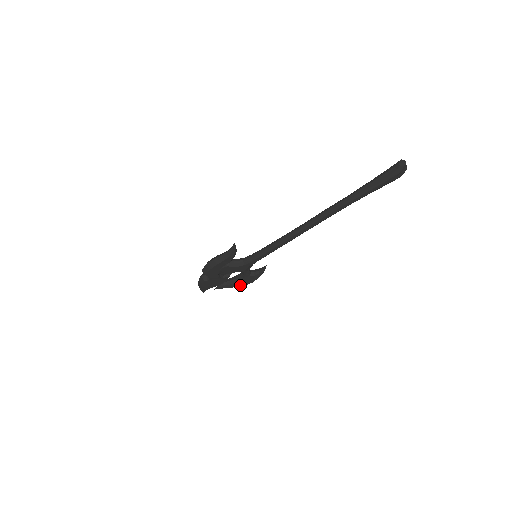
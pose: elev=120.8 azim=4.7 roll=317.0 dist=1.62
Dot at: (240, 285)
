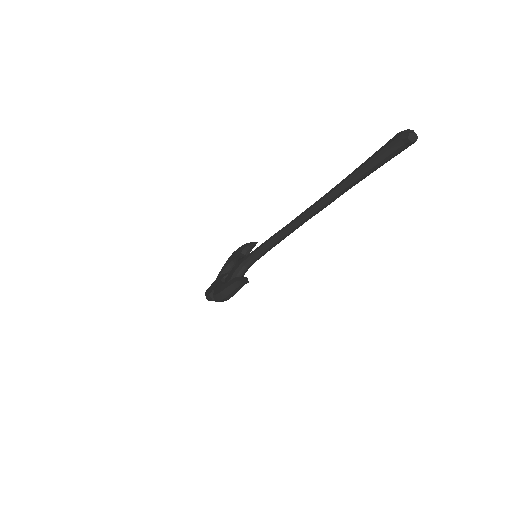
Dot at: occluded
